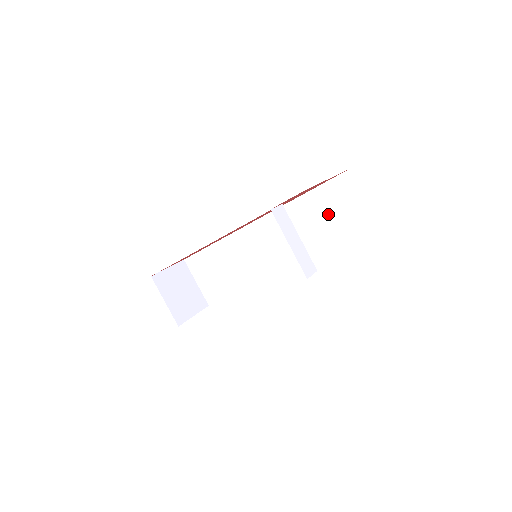
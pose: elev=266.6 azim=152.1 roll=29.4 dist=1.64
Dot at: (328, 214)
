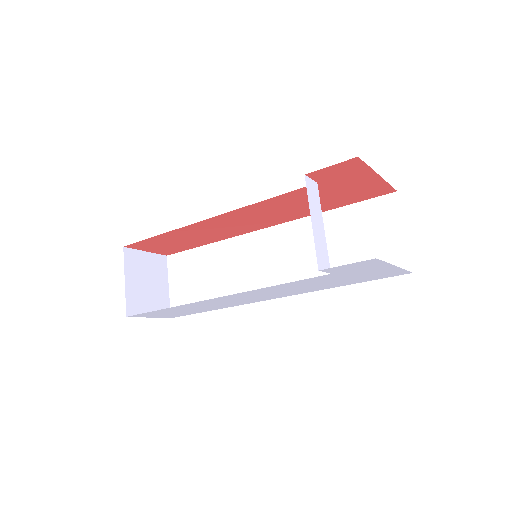
Dot at: (357, 237)
